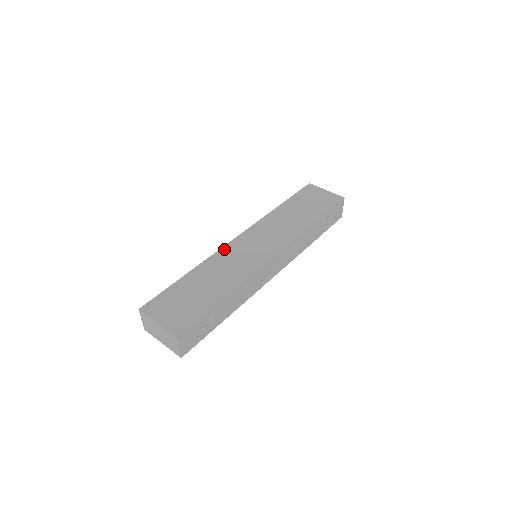
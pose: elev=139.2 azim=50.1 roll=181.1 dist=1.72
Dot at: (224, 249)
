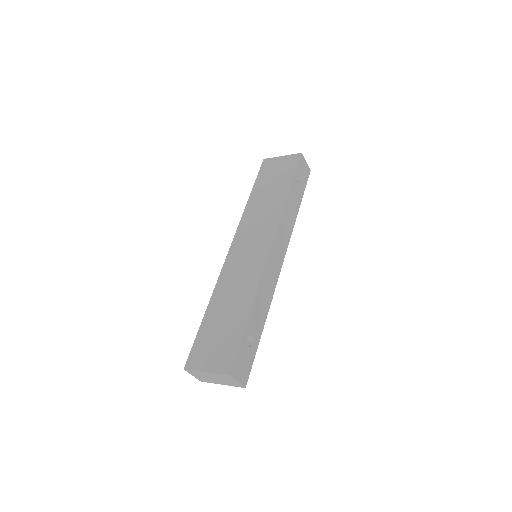
Dot at: (224, 268)
